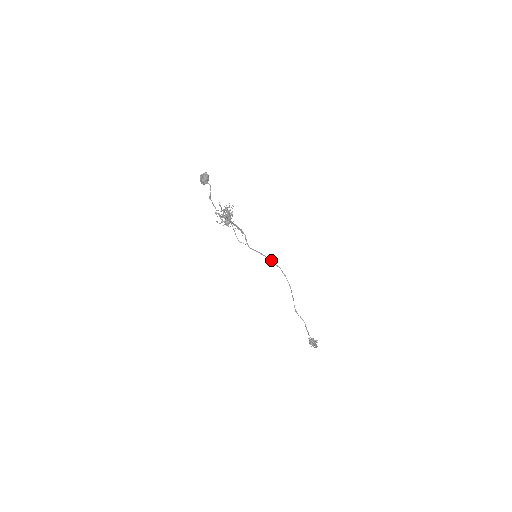
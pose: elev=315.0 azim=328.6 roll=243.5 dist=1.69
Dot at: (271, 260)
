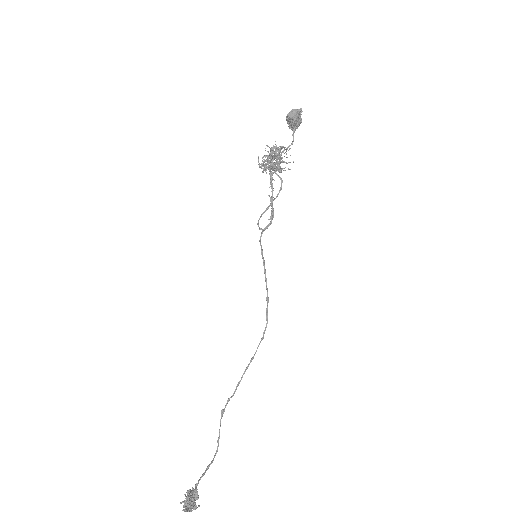
Dot at: occluded
